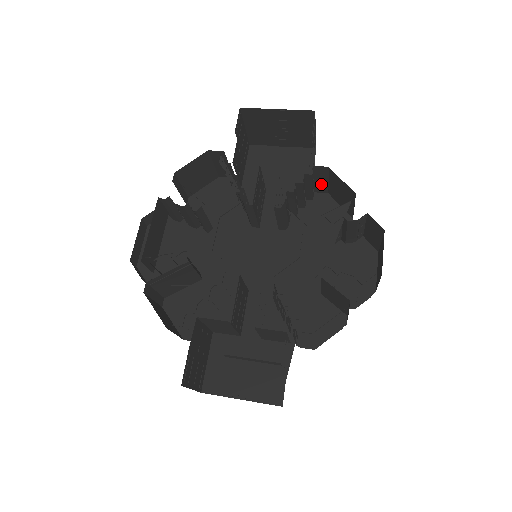
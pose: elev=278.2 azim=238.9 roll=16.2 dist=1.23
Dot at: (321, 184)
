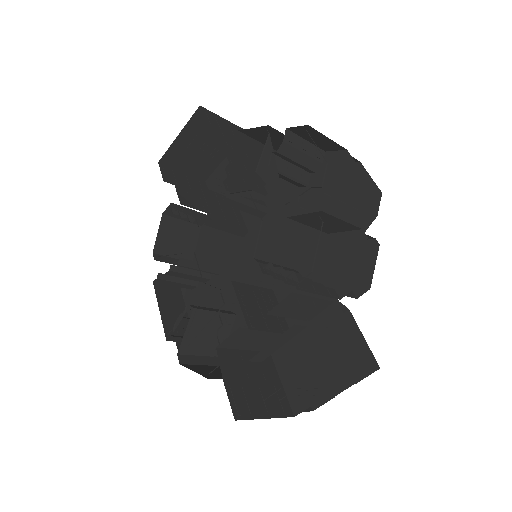
Dot at: (259, 150)
